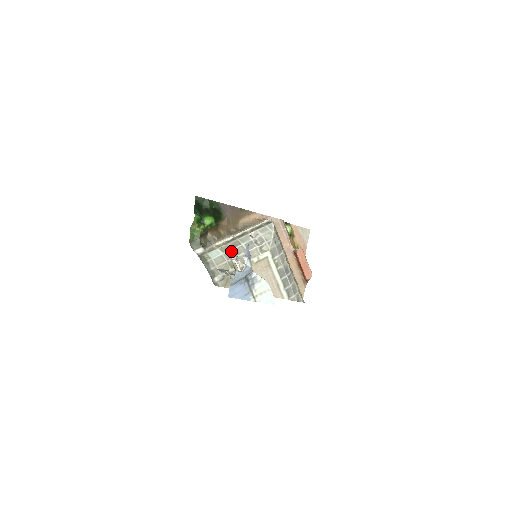
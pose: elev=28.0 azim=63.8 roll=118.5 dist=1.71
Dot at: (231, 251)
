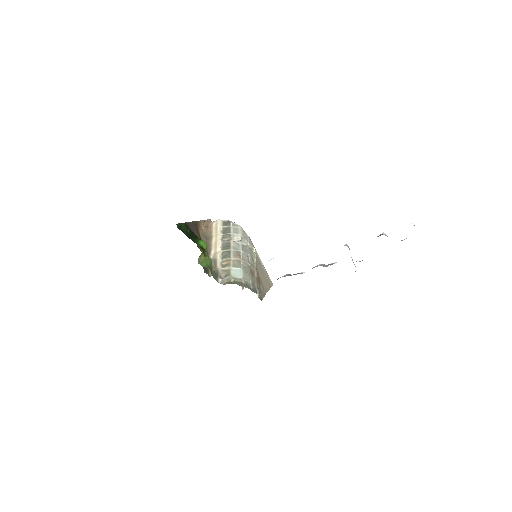
Dot at: (243, 262)
